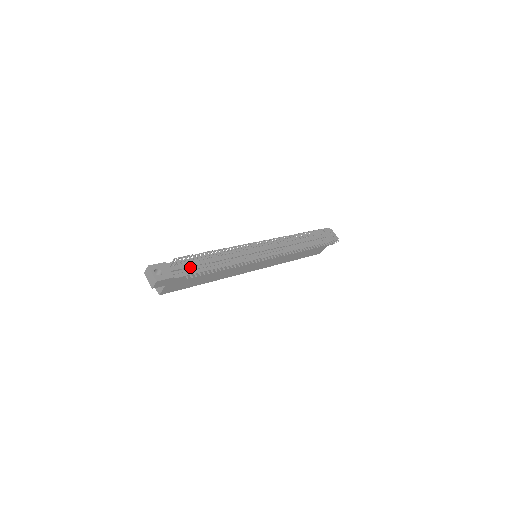
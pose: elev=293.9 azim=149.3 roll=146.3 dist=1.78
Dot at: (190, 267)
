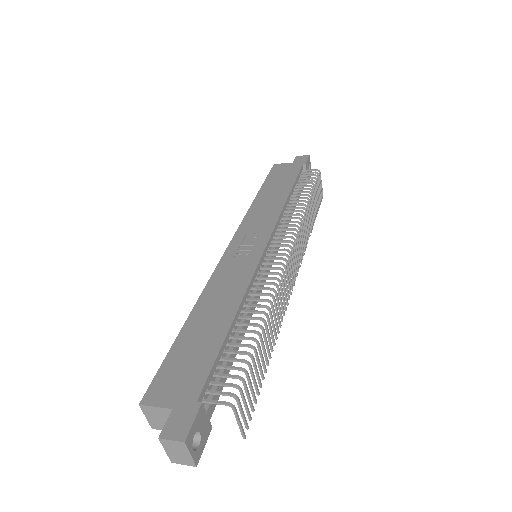
Dot at: (245, 406)
